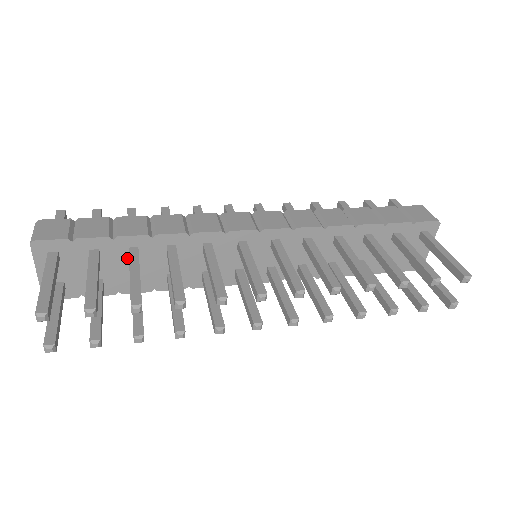
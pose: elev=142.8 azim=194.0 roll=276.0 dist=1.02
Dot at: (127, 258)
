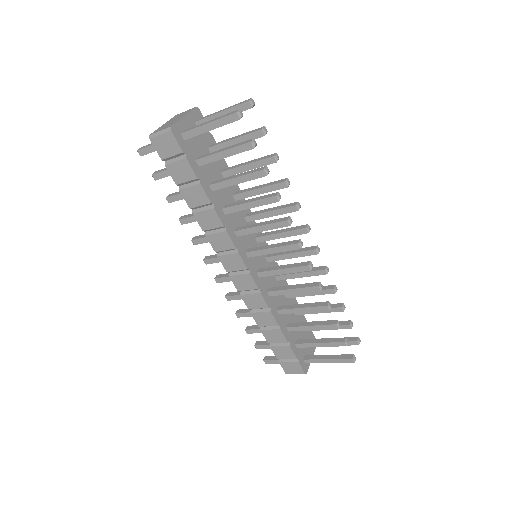
Dot at: (218, 172)
